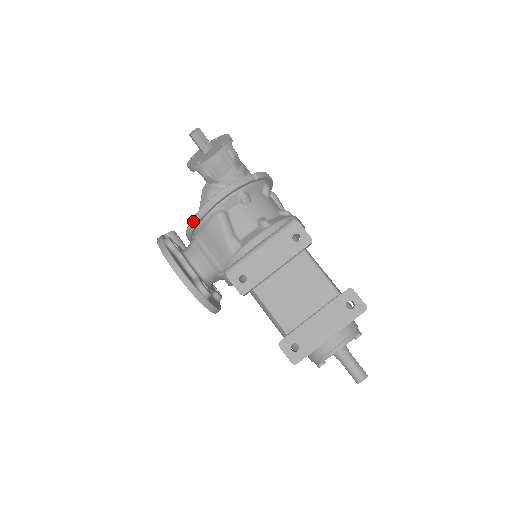
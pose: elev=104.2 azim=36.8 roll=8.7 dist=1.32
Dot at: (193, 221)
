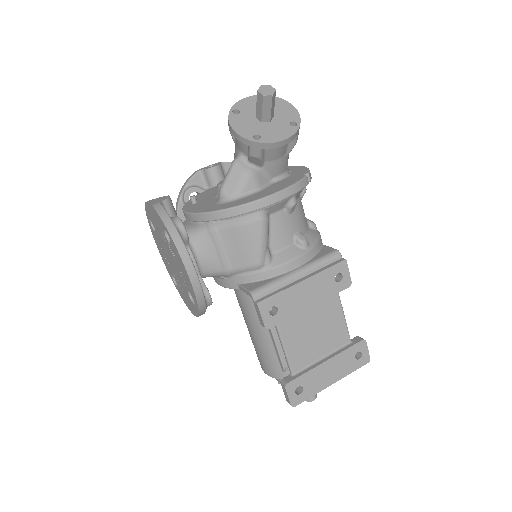
Dot at: (224, 213)
